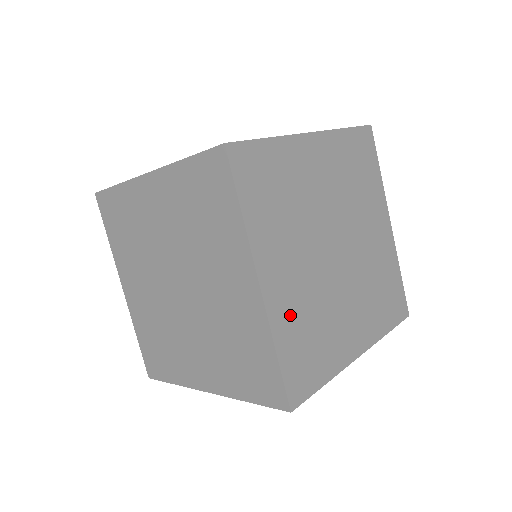
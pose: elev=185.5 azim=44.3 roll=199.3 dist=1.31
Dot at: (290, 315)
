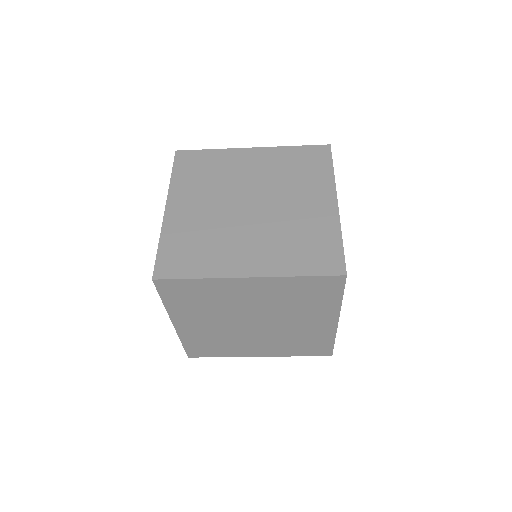
Dot at: occluded
